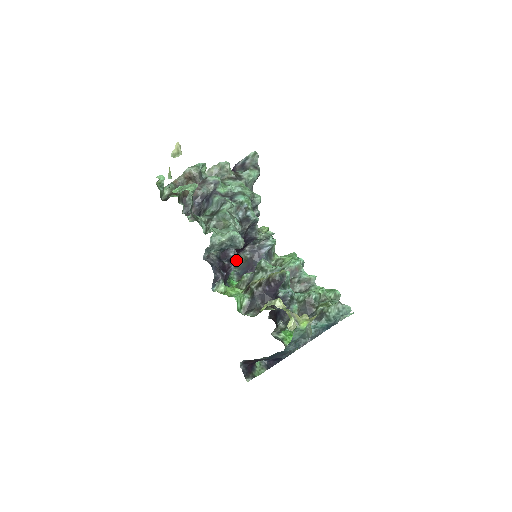
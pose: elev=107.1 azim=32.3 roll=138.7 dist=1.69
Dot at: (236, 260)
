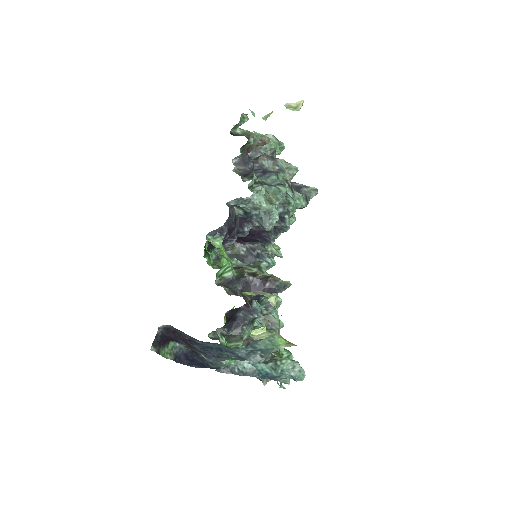
Dot at: (228, 245)
